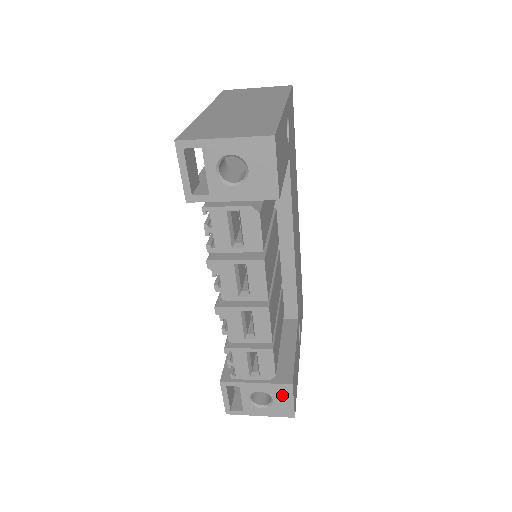
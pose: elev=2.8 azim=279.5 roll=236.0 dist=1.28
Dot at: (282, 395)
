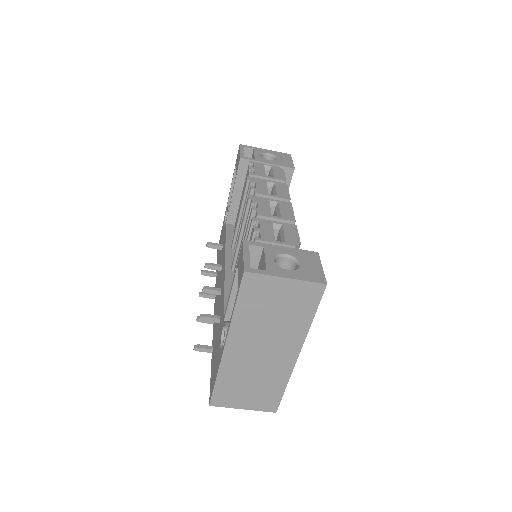
Dot at: (309, 260)
